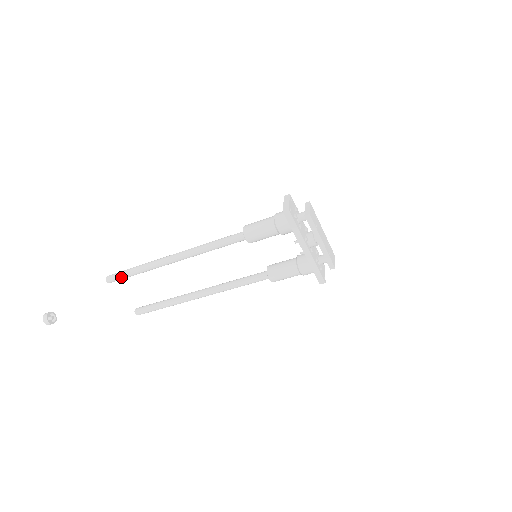
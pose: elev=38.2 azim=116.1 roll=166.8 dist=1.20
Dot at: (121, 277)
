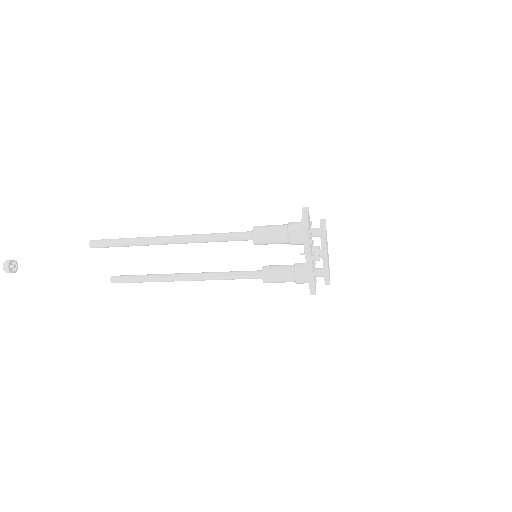
Dot at: (107, 245)
